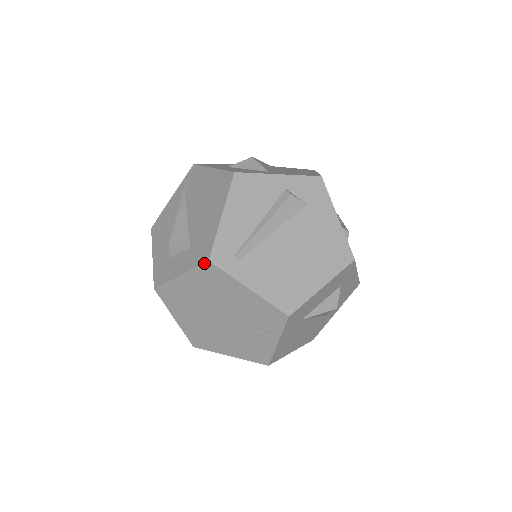
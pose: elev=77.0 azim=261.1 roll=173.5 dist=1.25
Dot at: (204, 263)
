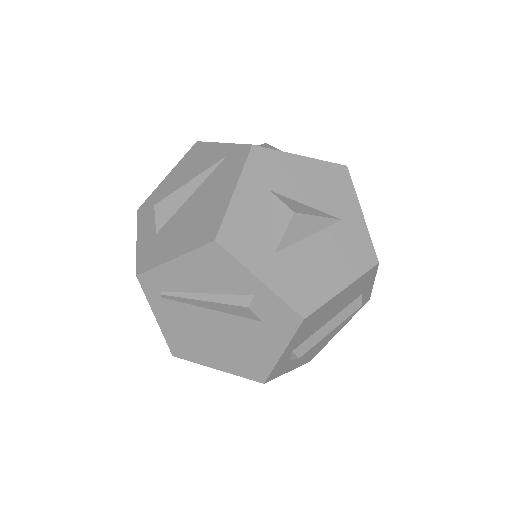
Dot at: (136, 270)
